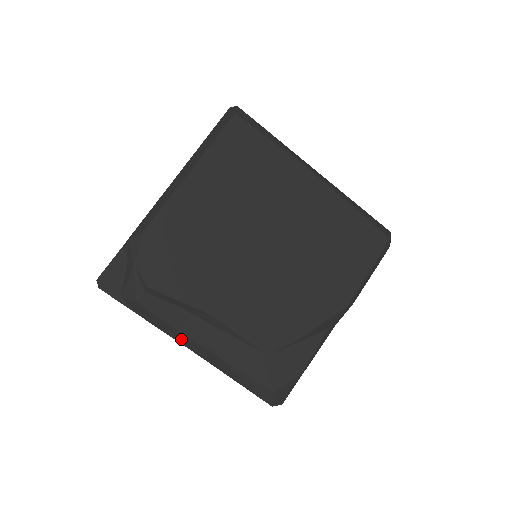
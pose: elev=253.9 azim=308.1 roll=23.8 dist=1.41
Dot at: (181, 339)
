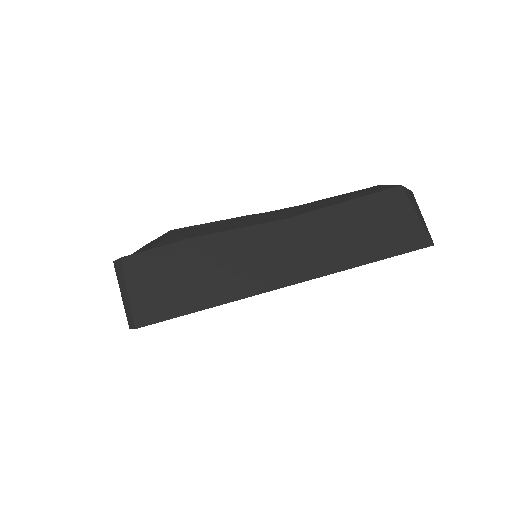
Dot at: (249, 222)
